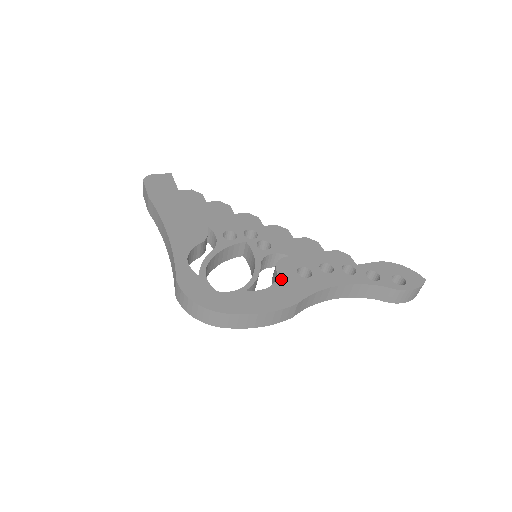
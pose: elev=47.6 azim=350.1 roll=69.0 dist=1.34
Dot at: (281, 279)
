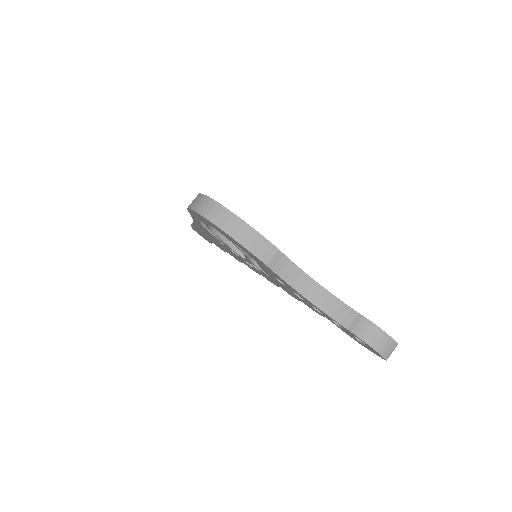
Dot at: occluded
